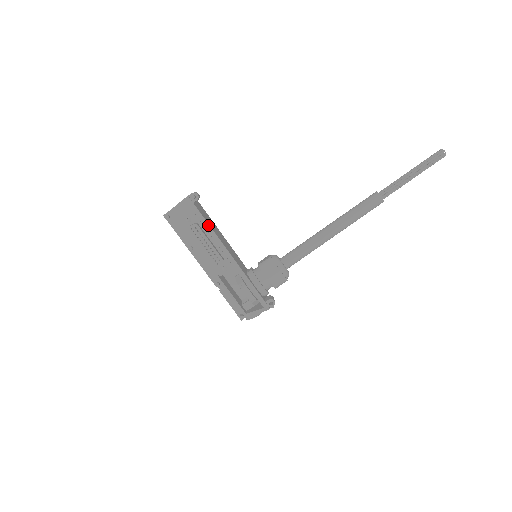
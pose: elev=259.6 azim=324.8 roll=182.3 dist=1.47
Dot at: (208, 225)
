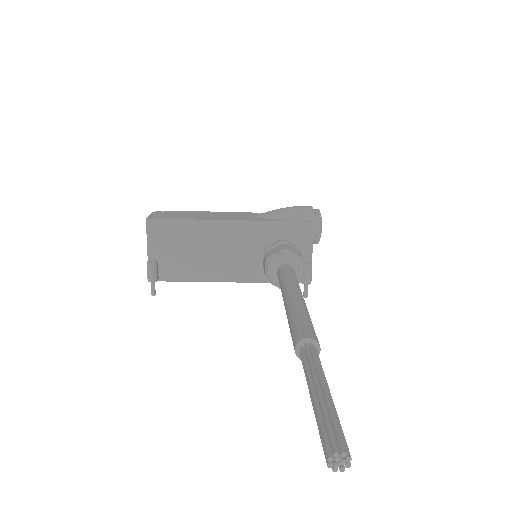
Dot at: (189, 281)
